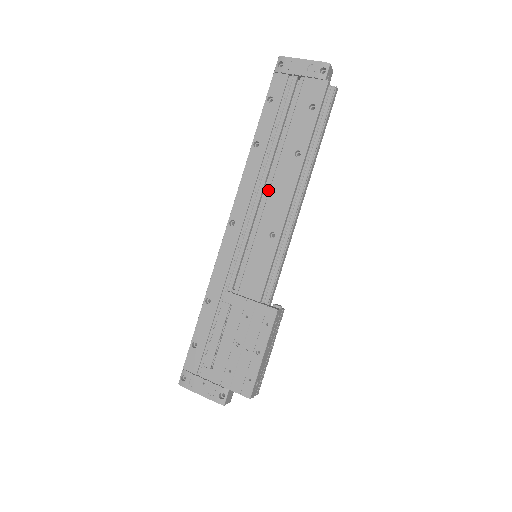
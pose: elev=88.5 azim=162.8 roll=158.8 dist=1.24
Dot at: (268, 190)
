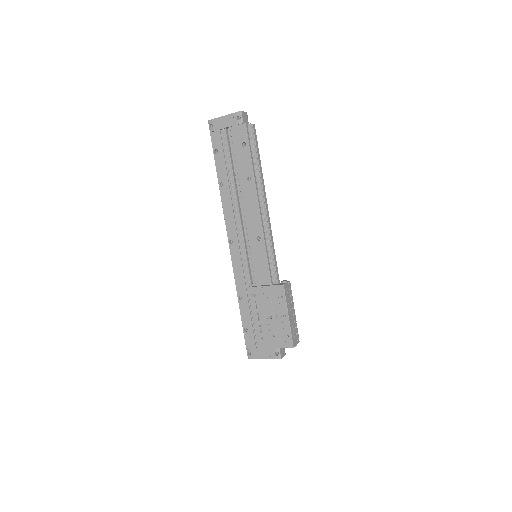
Dot at: (243, 211)
